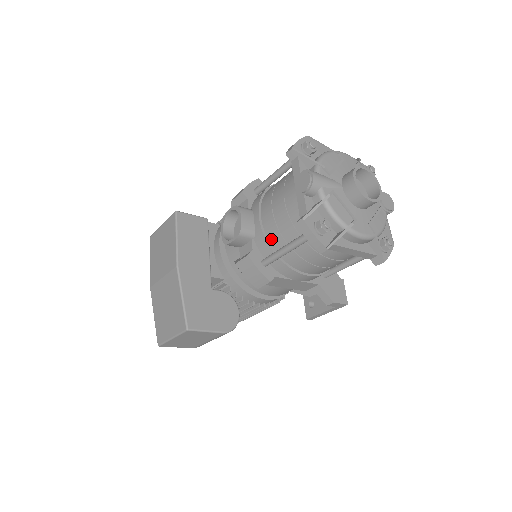
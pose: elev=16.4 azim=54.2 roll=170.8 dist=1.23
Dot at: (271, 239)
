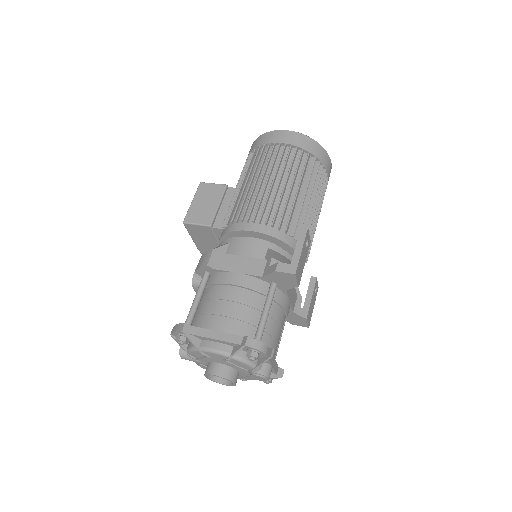
Dot at: occluded
